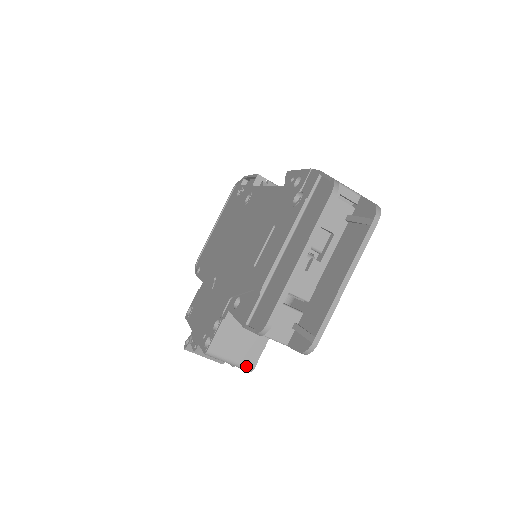
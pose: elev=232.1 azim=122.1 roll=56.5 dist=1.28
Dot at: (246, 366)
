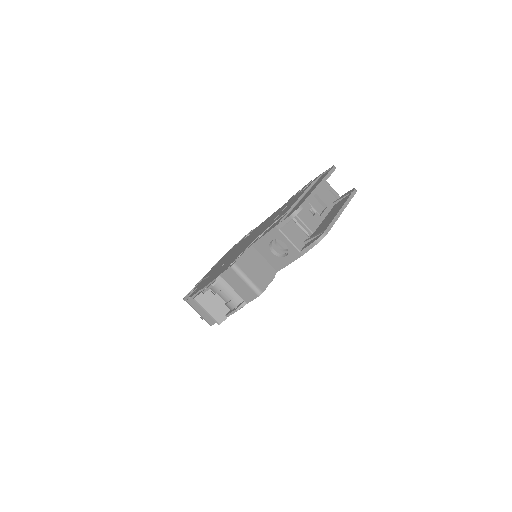
Dot at: (258, 287)
